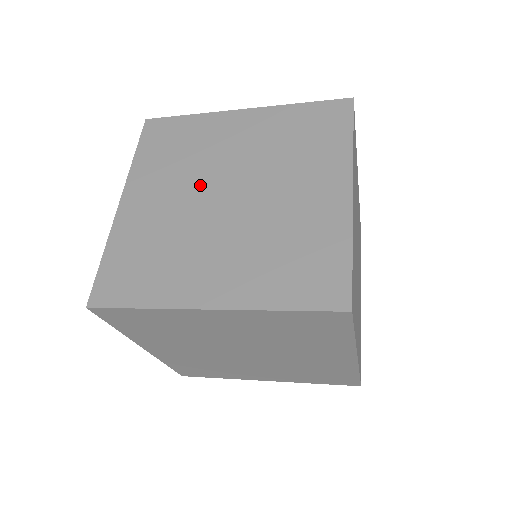
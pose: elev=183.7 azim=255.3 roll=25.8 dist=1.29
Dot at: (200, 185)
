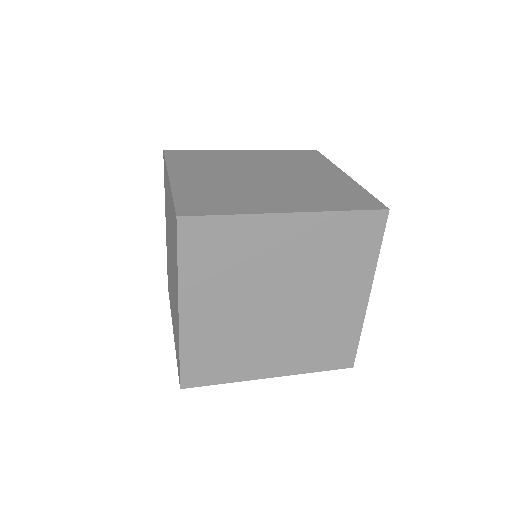
Dot at: (254, 296)
